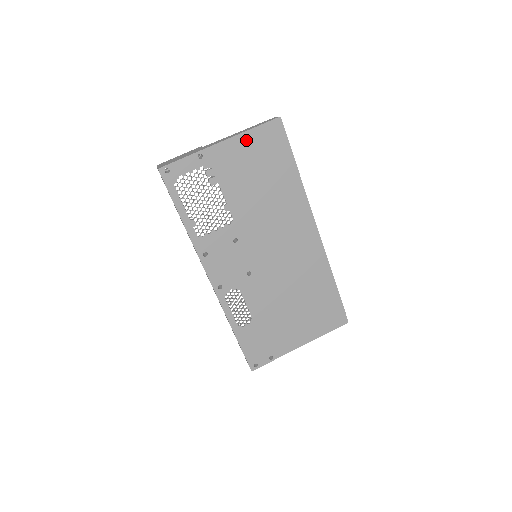
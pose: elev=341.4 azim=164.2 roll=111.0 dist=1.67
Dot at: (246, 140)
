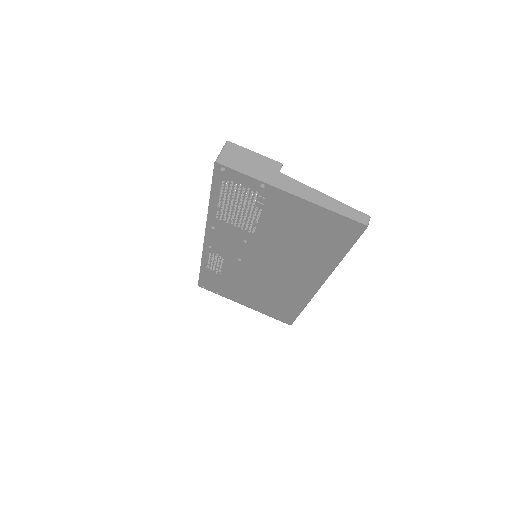
Dot at: (317, 211)
